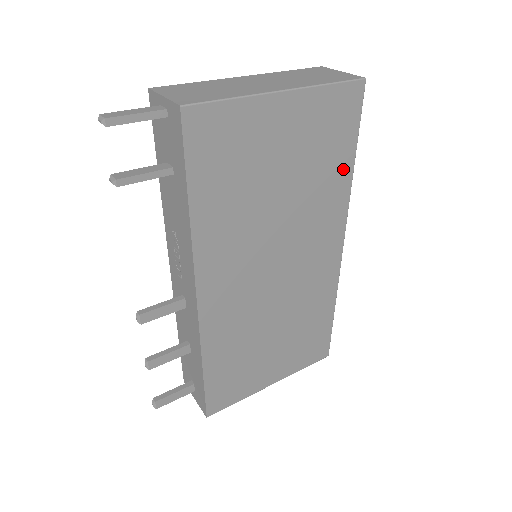
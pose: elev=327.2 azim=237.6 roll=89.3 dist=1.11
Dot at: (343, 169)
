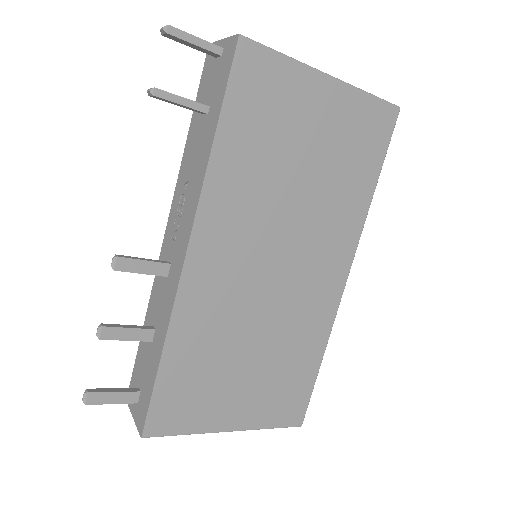
Dot at: (364, 188)
